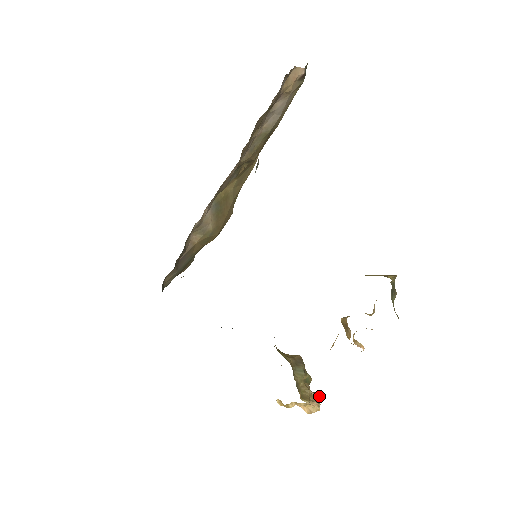
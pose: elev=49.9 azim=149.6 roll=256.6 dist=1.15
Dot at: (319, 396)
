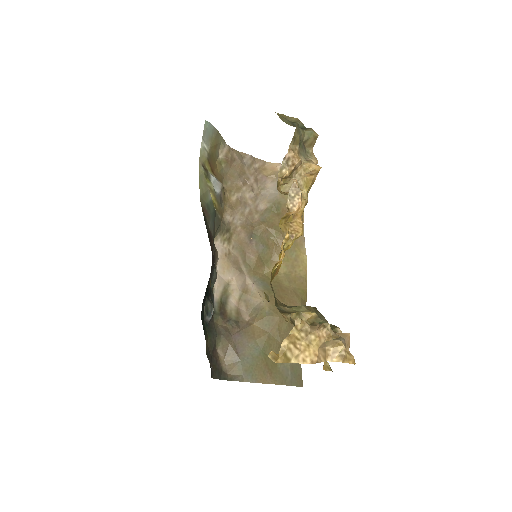
Dot at: (345, 333)
